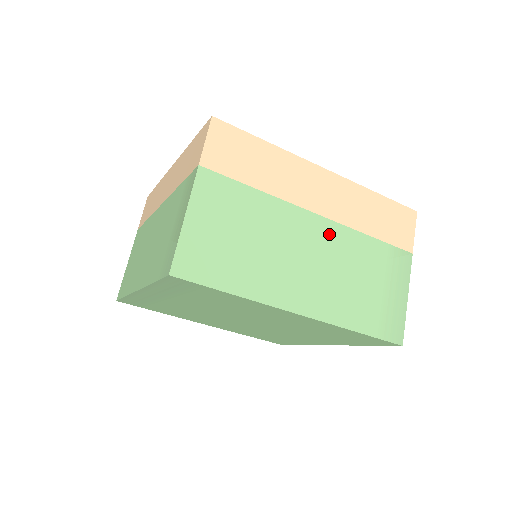
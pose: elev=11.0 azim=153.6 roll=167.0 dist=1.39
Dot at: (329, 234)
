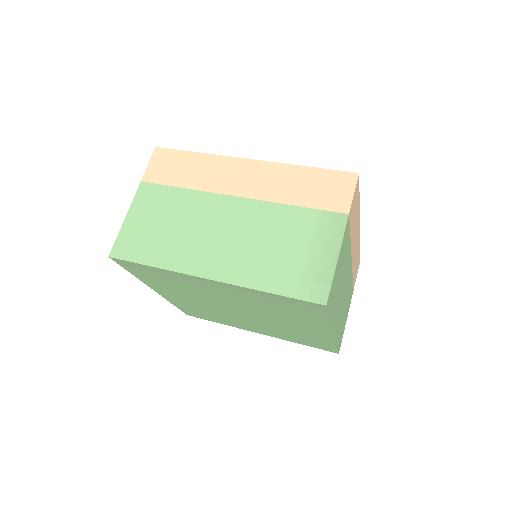
Dot at: (349, 275)
